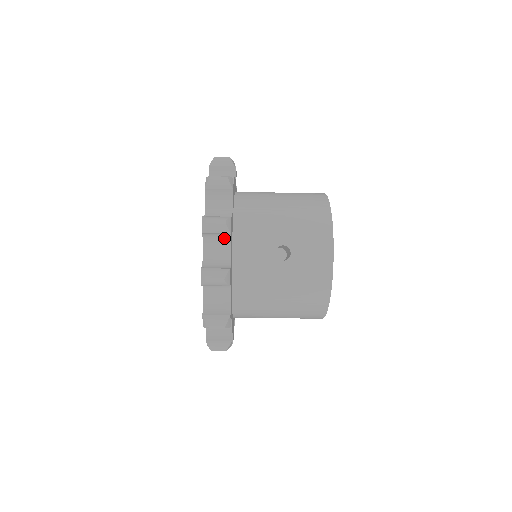
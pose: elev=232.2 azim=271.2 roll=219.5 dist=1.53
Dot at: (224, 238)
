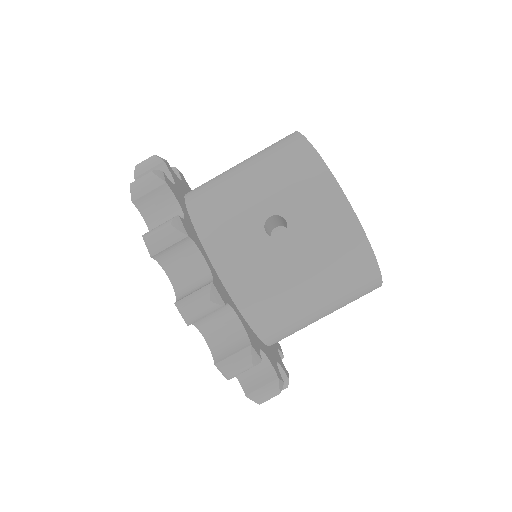
Dot at: (185, 248)
